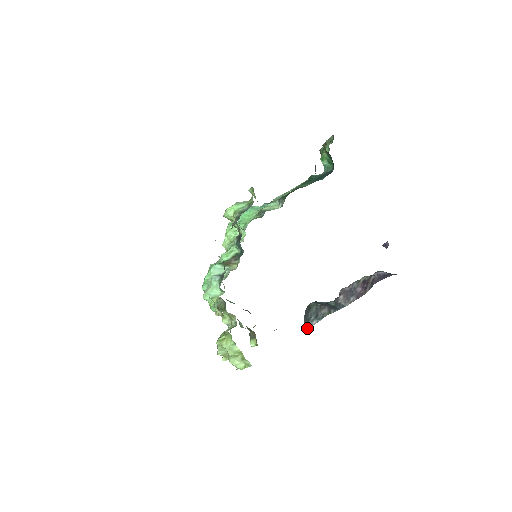
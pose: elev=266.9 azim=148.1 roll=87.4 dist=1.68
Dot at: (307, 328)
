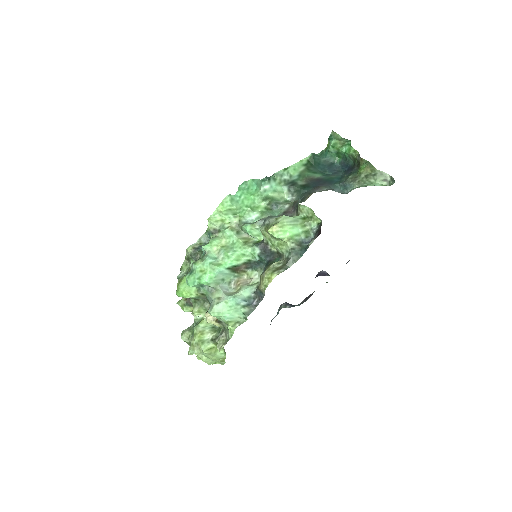
Dot at: occluded
